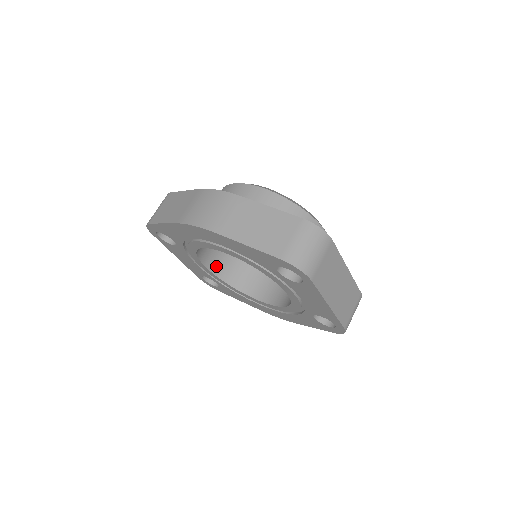
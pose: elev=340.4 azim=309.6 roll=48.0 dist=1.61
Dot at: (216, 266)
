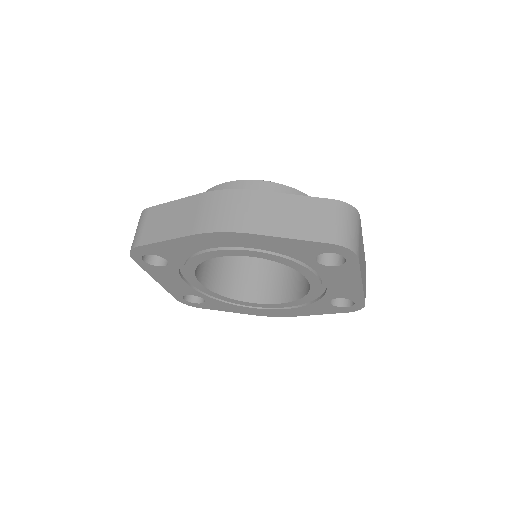
Dot at: (207, 279)
